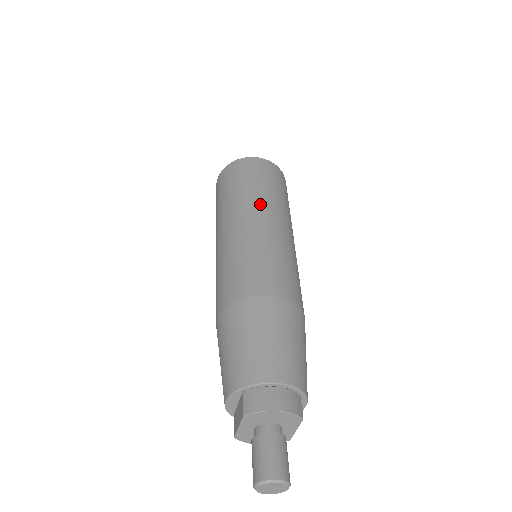
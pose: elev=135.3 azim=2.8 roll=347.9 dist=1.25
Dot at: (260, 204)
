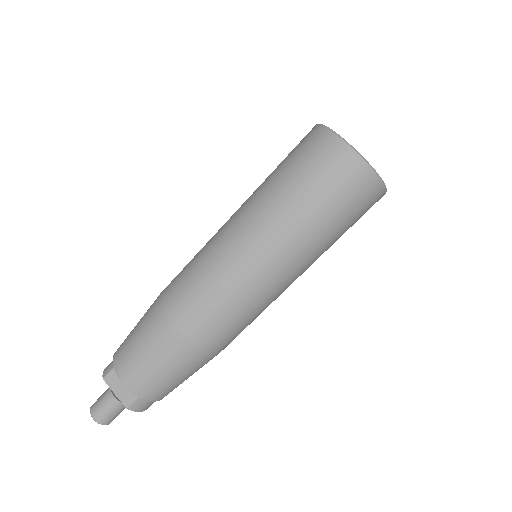
Dot at: occluded
